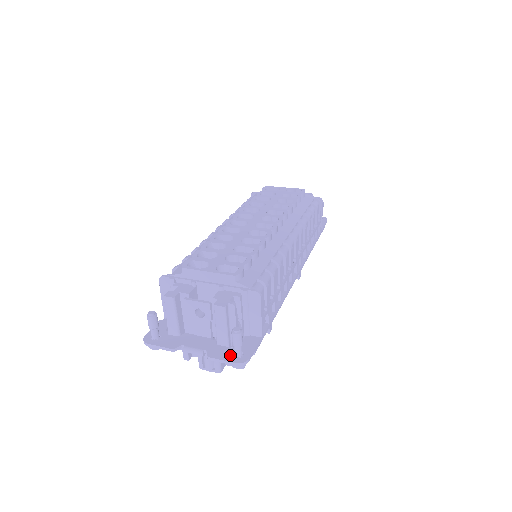
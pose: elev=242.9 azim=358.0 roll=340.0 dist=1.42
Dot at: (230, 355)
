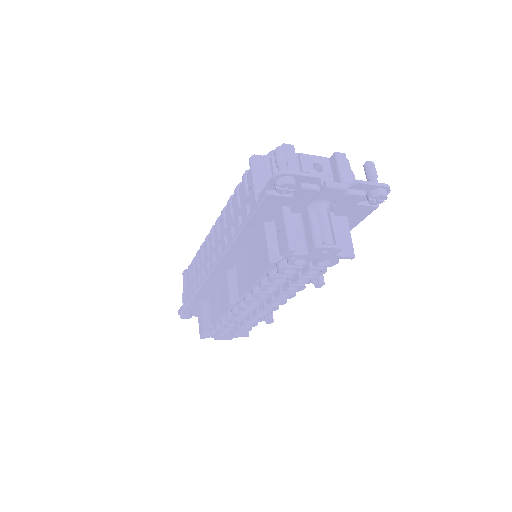
Dot at: (371, 187)
